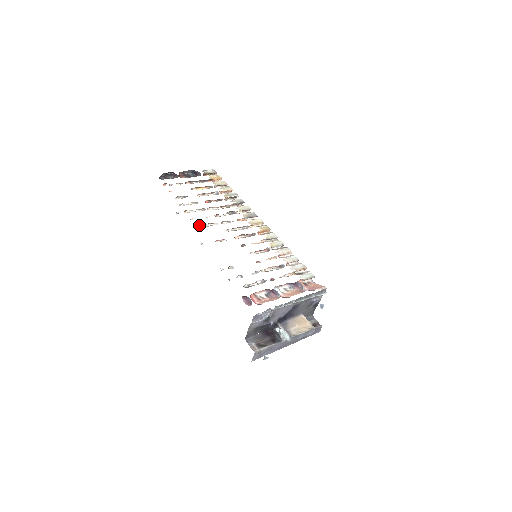
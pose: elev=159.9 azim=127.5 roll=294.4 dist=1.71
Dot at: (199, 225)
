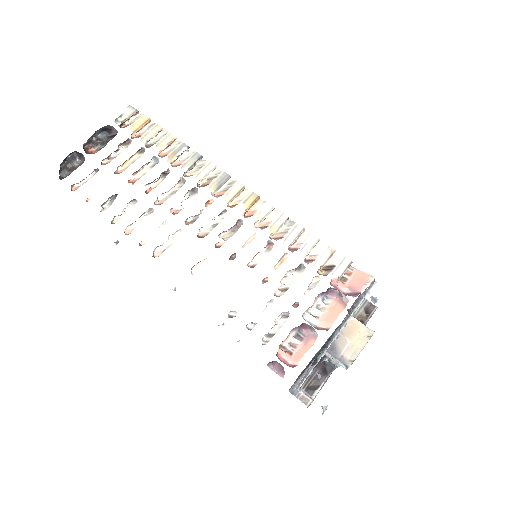
Dot at: (156, 247)
